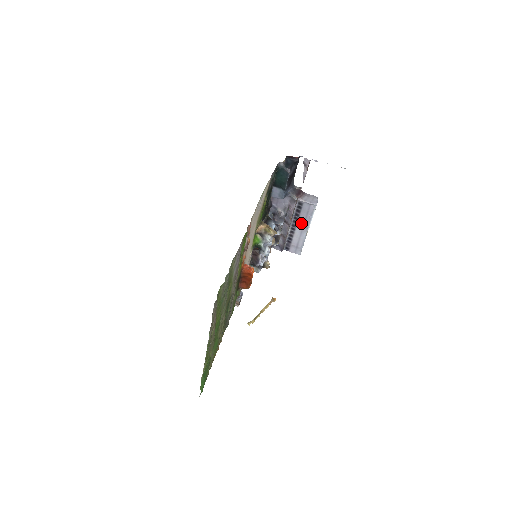
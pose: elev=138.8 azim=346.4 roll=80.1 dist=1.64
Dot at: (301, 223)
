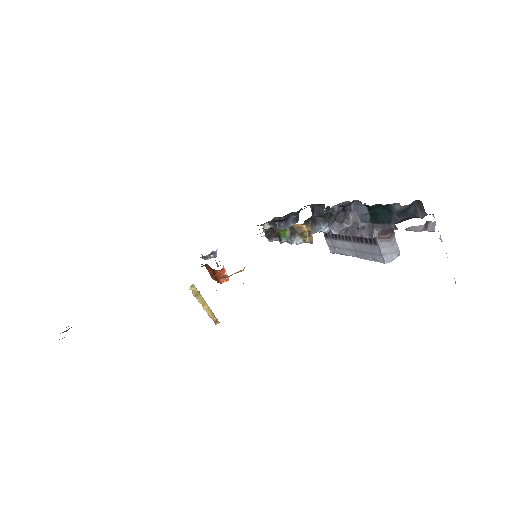
Dot at: (358, 247)
